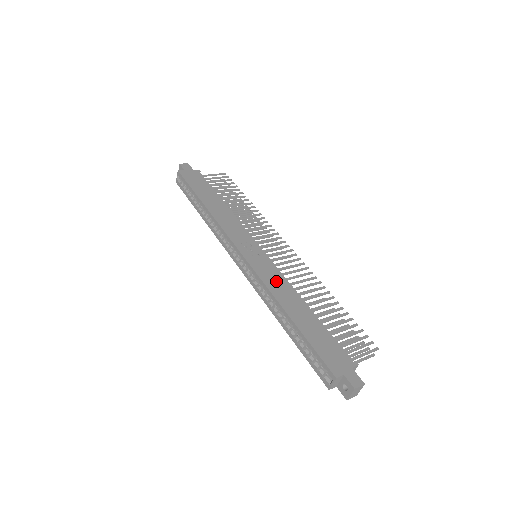
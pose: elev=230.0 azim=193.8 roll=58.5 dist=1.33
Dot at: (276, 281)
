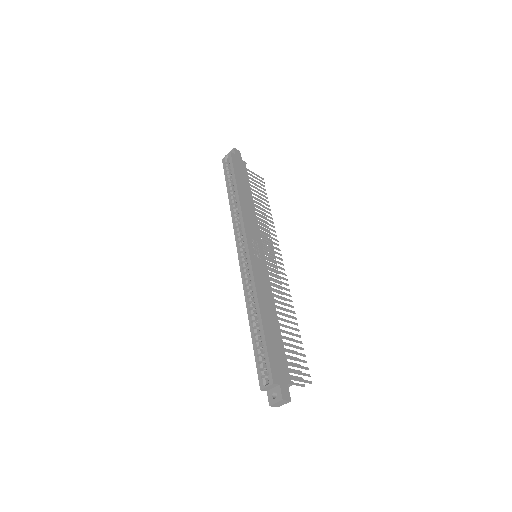
Dot at: (264, 284)
